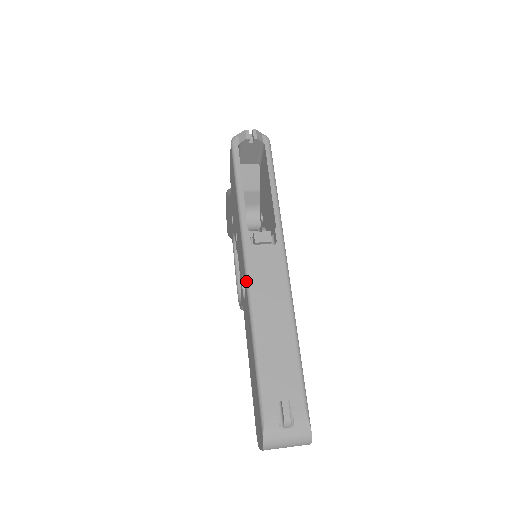
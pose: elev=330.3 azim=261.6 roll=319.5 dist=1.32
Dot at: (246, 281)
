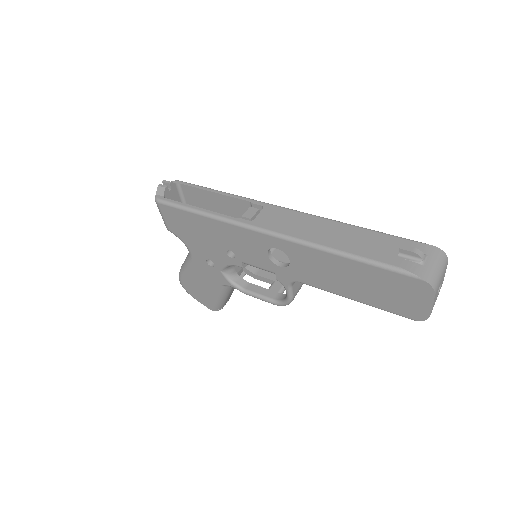
Dot at: (278, 237)
